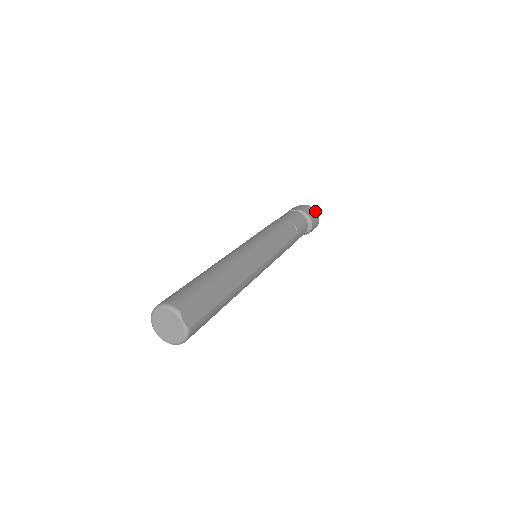
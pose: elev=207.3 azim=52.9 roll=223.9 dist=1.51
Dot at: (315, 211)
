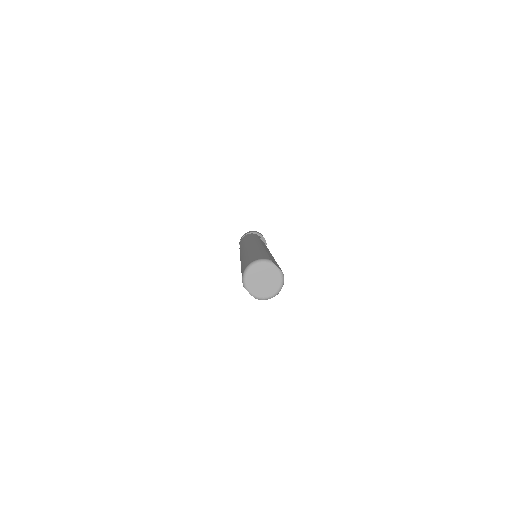
Dot at: (260, 233)
